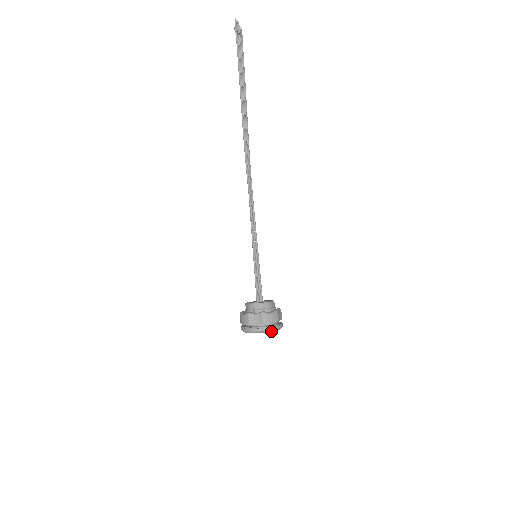
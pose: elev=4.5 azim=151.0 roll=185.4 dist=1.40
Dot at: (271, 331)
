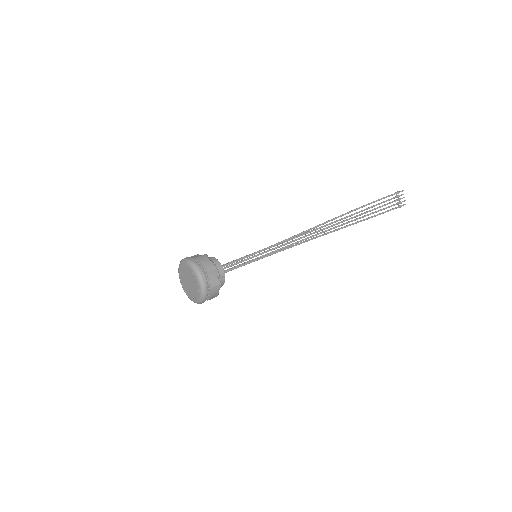
Dot at: (192, 267)
